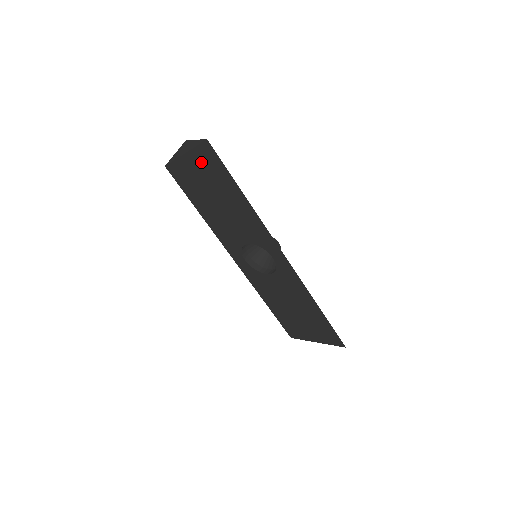
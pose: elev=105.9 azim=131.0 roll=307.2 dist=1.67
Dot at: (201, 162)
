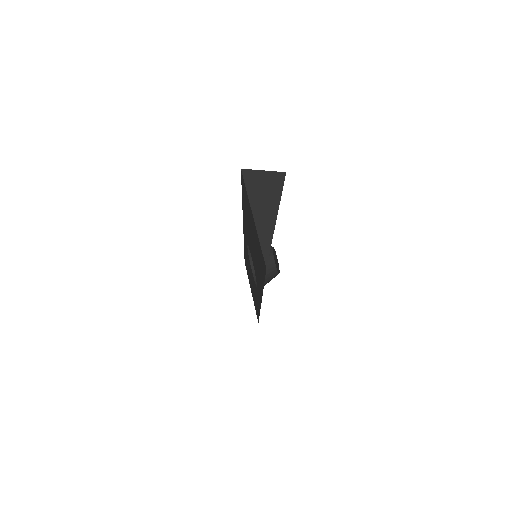
Dot at: (257, 240)
